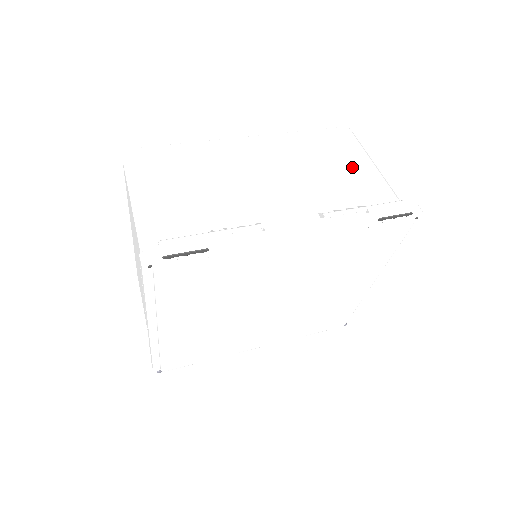
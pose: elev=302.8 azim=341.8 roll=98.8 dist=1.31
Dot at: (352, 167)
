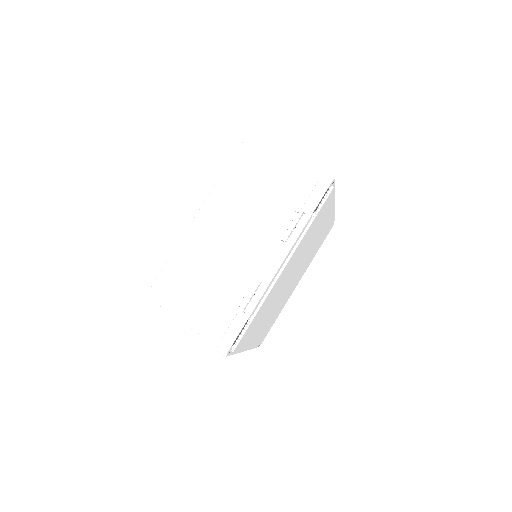
Dot at: (270, 180)
